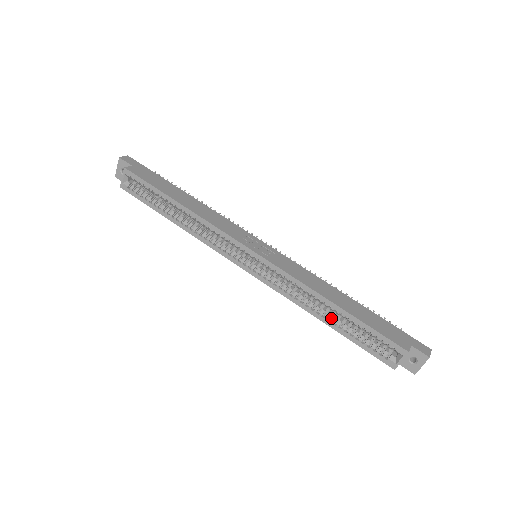
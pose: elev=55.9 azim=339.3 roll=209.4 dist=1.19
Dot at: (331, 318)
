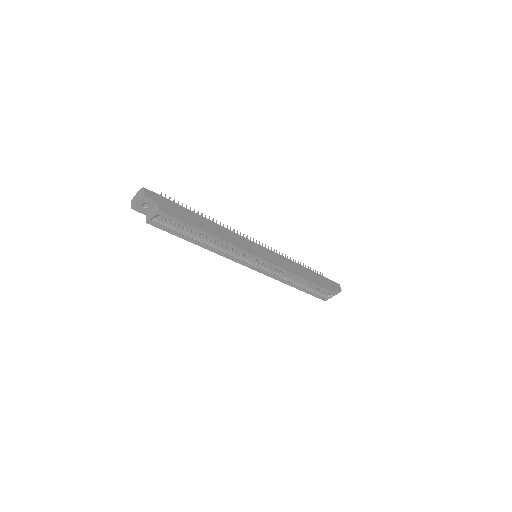
Dot at: (300, 285)
